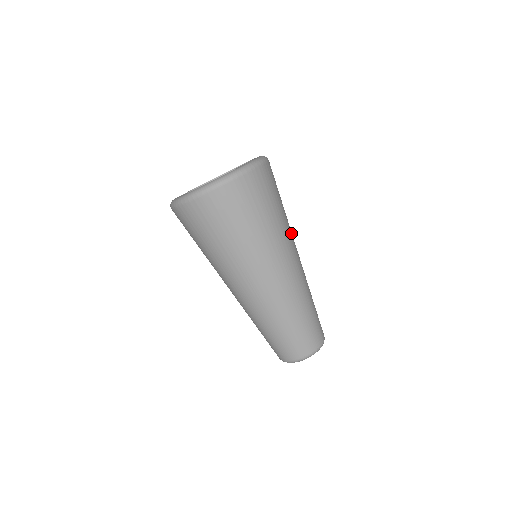
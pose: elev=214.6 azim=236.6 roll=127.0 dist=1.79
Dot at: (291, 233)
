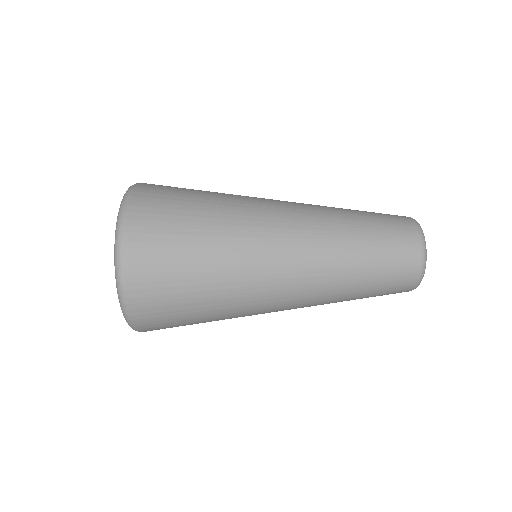
Dot at: (245, 210)
